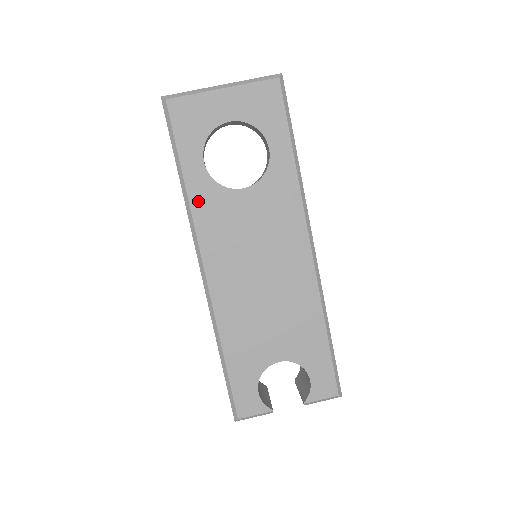
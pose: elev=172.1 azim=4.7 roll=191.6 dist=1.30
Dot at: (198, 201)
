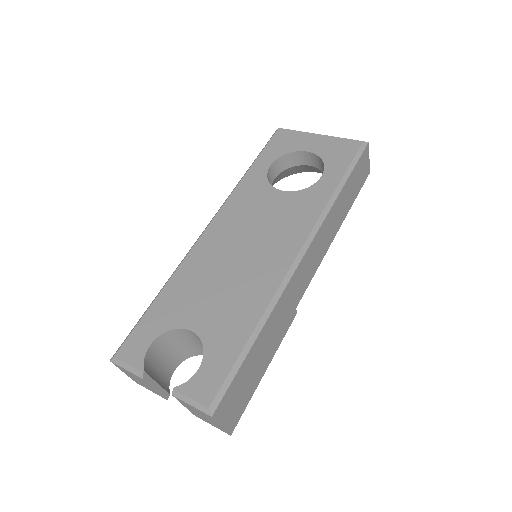
Dot at: (246, 184)
